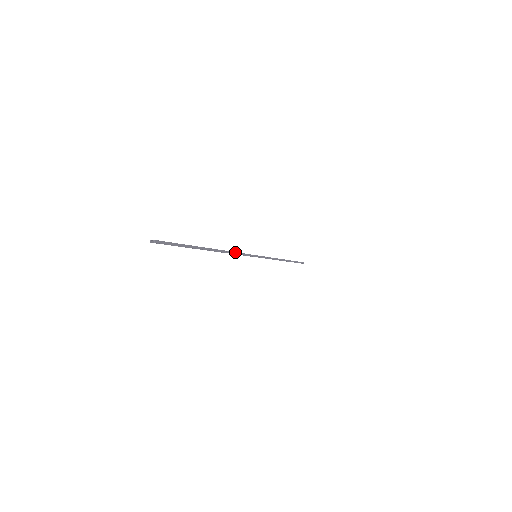
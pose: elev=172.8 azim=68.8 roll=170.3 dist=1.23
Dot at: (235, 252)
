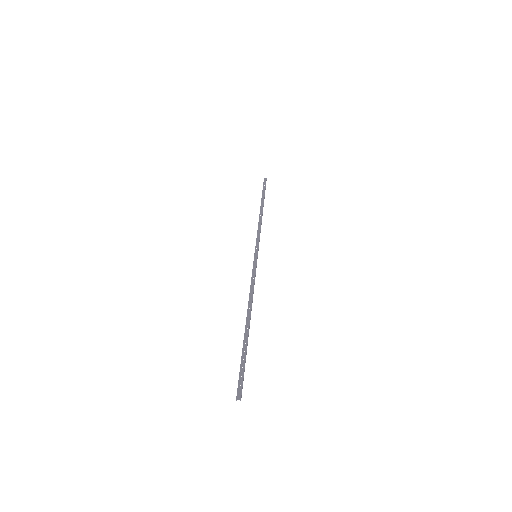
Dot at: (253, 290)
